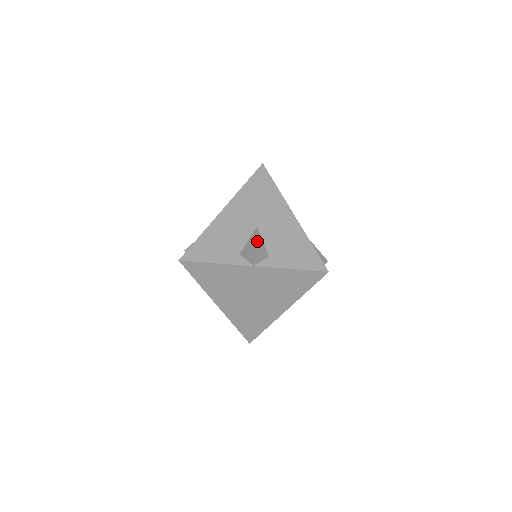
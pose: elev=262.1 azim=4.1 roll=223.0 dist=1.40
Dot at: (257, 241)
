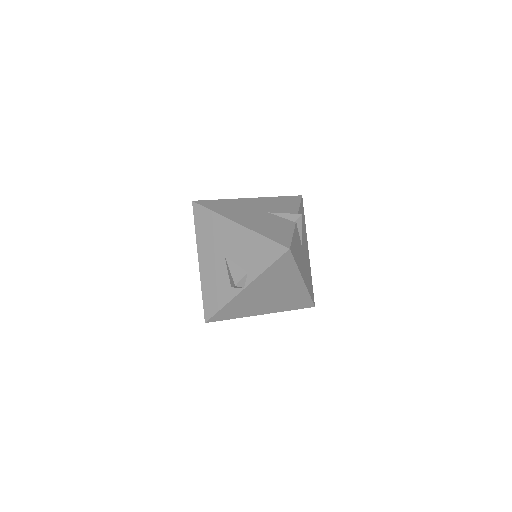
Dot at: (231, 270)
